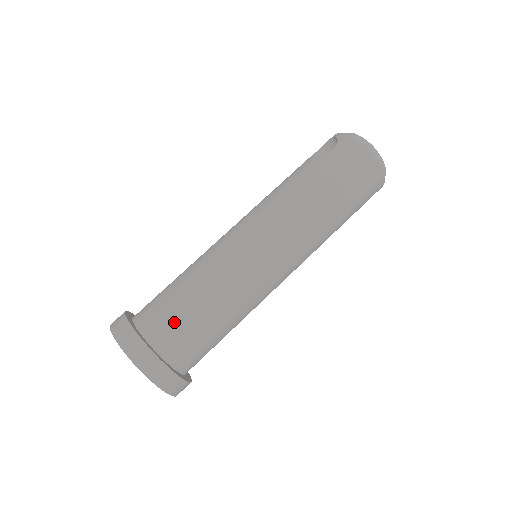
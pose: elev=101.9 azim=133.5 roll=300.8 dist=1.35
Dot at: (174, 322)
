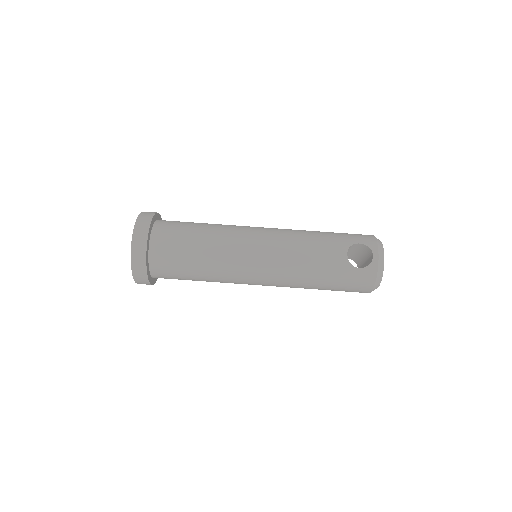
Dot at: (173, 270)
